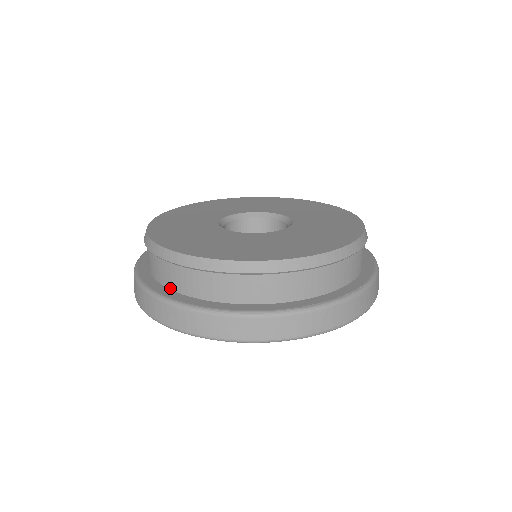
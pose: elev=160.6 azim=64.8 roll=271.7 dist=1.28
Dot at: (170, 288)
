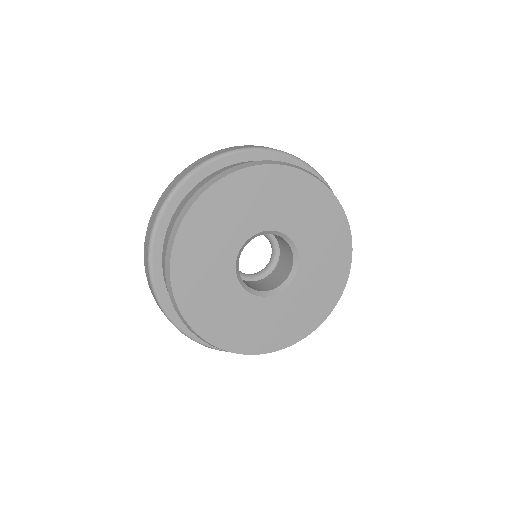
Dot at: occluded
